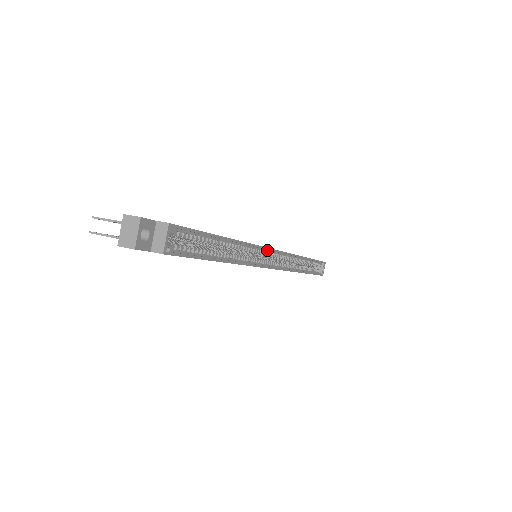
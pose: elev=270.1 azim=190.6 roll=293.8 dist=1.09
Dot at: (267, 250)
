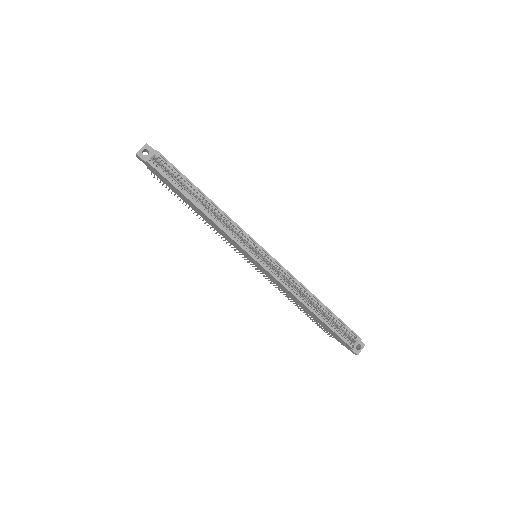
Dot at: (252, 240)
